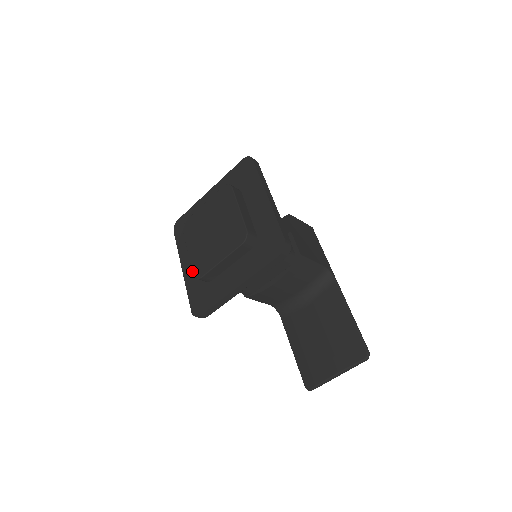
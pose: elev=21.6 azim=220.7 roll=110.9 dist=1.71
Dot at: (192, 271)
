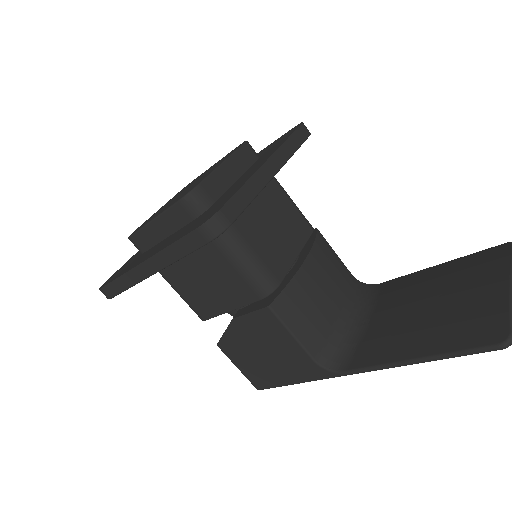
Dot at: (174, 202)
